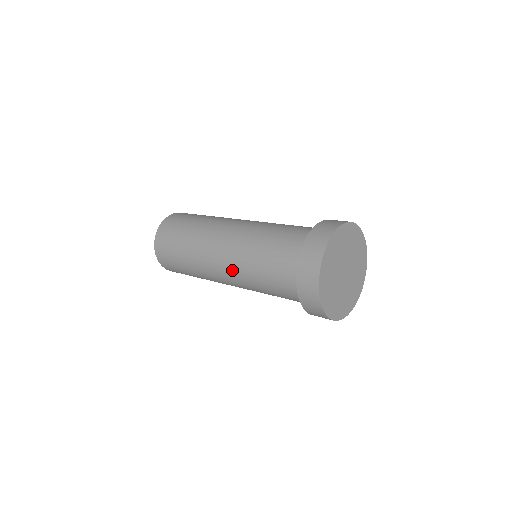
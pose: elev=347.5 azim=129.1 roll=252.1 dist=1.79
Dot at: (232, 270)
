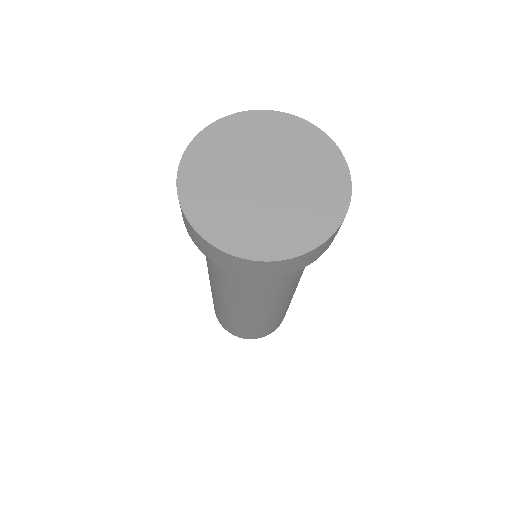
Dot at: occluded
